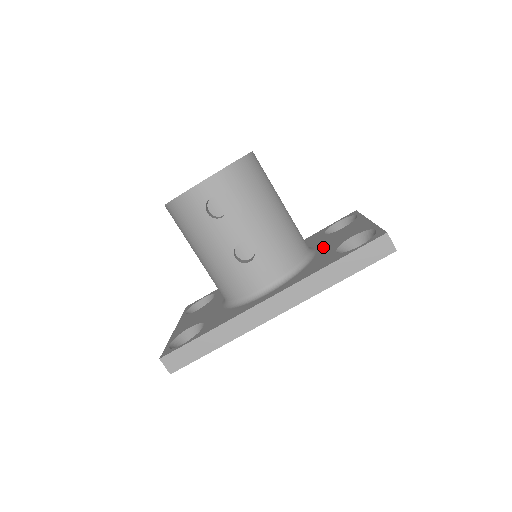
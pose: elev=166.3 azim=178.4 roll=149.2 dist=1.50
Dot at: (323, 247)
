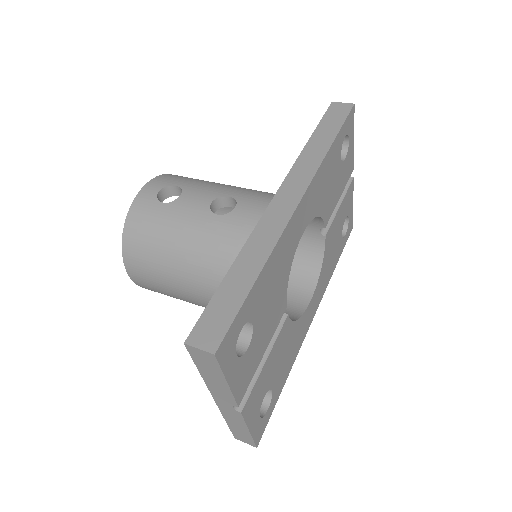
Dot at: occluded
